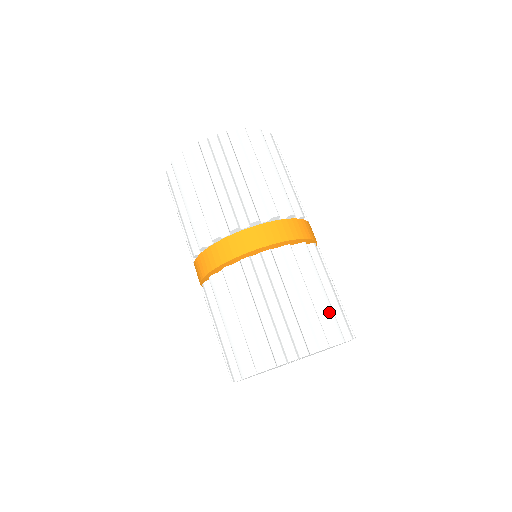
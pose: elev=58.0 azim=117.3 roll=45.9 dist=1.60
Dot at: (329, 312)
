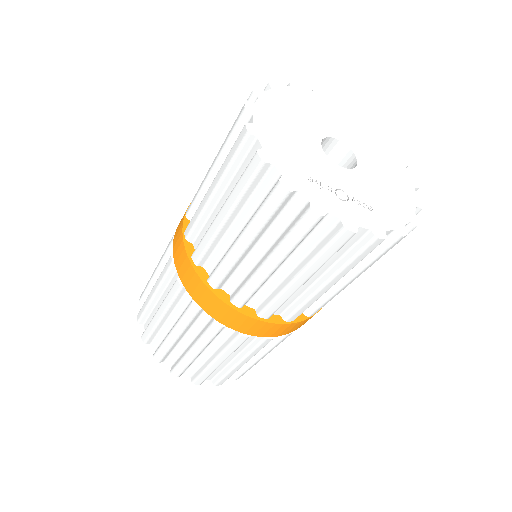
Dot at: occluded
